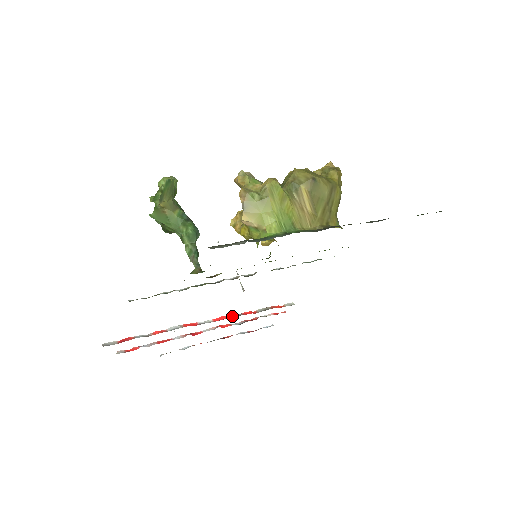
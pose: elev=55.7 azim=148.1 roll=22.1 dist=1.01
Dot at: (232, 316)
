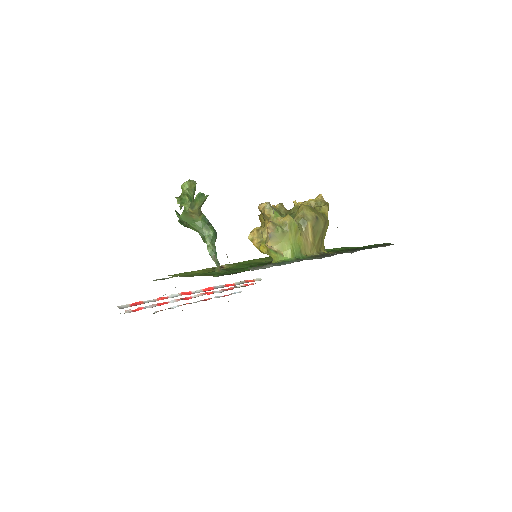
Dot at: (217, 288)
